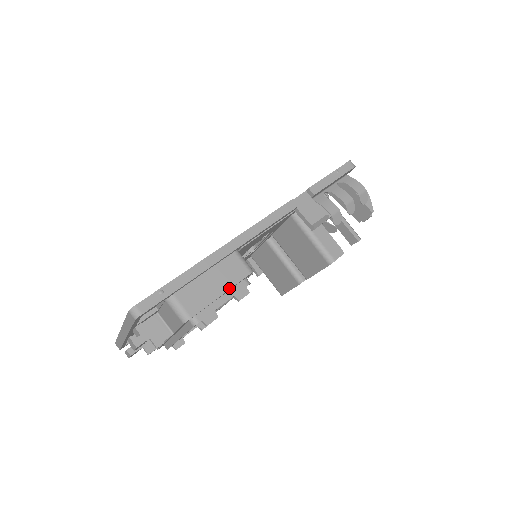
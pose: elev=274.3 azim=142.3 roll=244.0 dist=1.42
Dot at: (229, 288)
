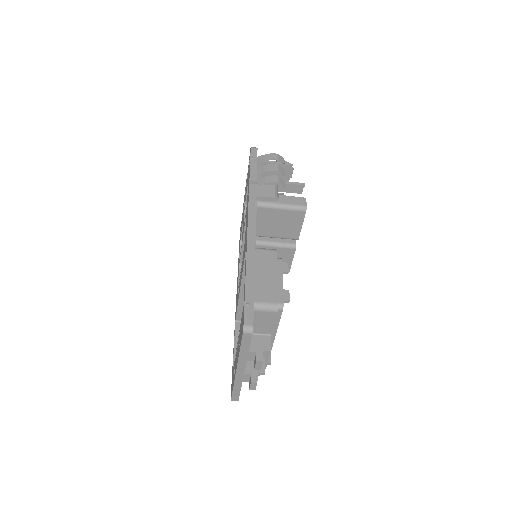
Dot at: (276, 269)
